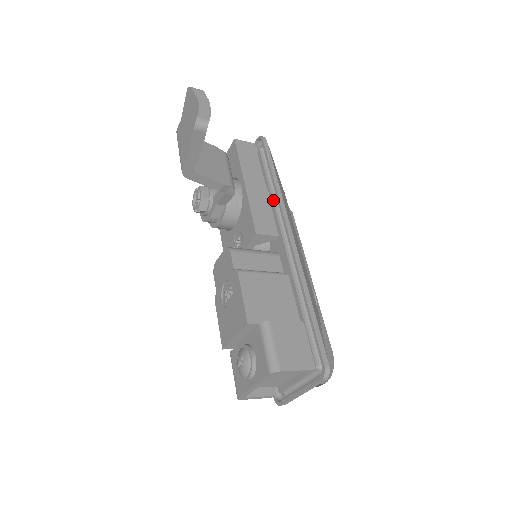
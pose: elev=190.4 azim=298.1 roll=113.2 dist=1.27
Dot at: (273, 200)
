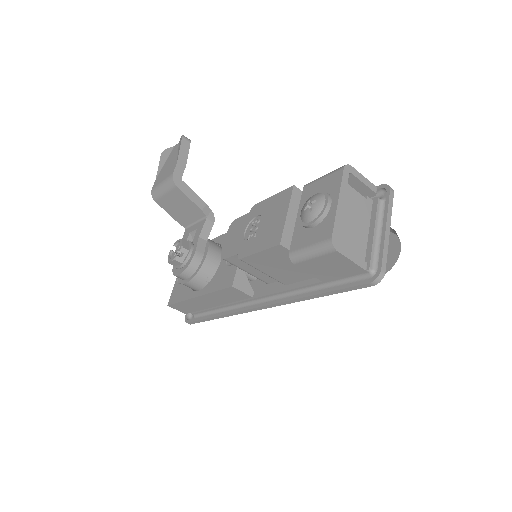
Dot at: occluded
